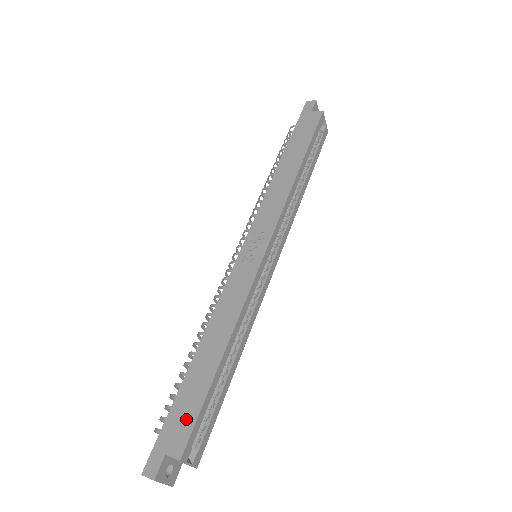
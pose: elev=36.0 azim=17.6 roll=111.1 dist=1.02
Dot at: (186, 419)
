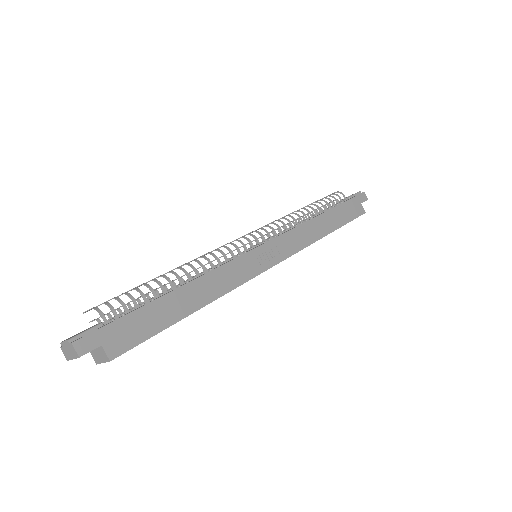
Dot at: (137, 333)
